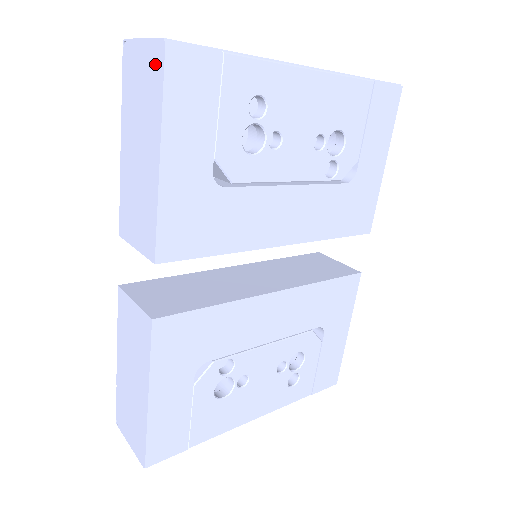
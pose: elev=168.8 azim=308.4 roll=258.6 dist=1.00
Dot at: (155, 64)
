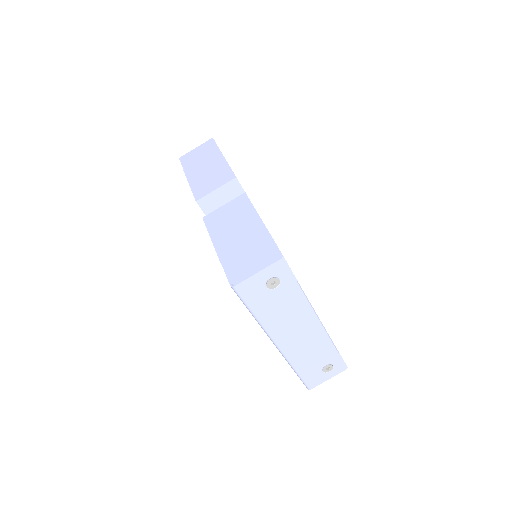
Dot at: (208, 145)
